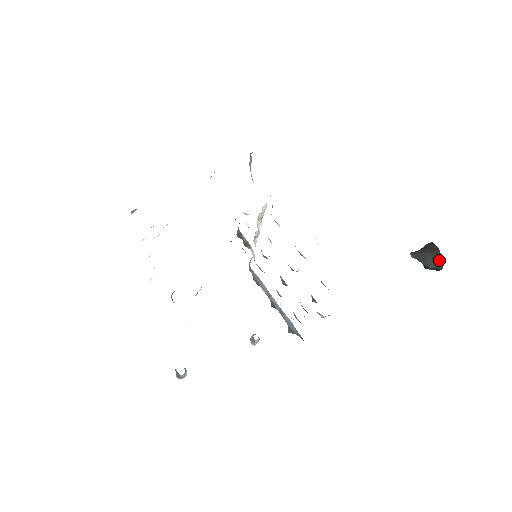
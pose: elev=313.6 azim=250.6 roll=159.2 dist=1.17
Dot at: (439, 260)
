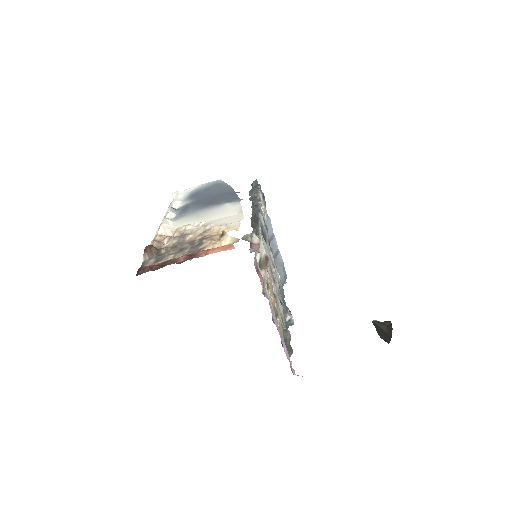
Dot at: (388, 340)
